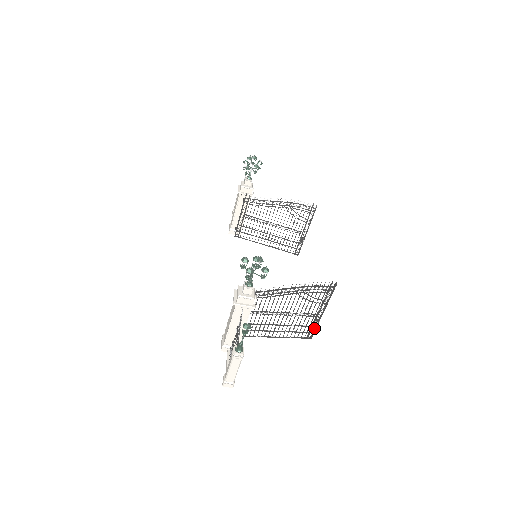
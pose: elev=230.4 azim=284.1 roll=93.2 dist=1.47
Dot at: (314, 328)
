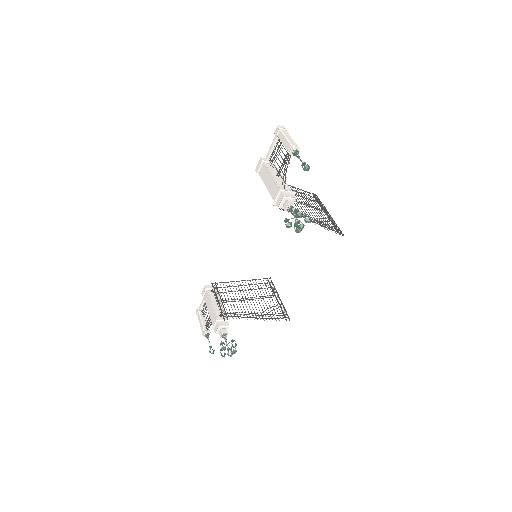
Dot at: (273, 286)
